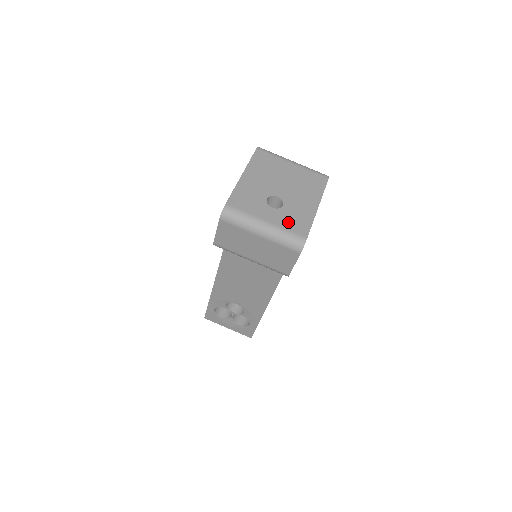
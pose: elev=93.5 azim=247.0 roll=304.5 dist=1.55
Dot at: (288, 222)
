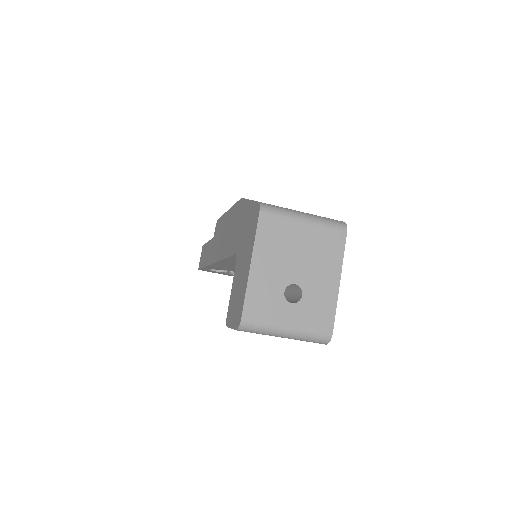
Dot at: (311, 318)
